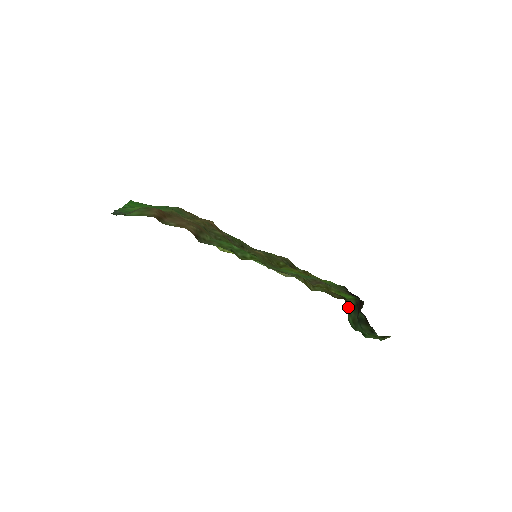
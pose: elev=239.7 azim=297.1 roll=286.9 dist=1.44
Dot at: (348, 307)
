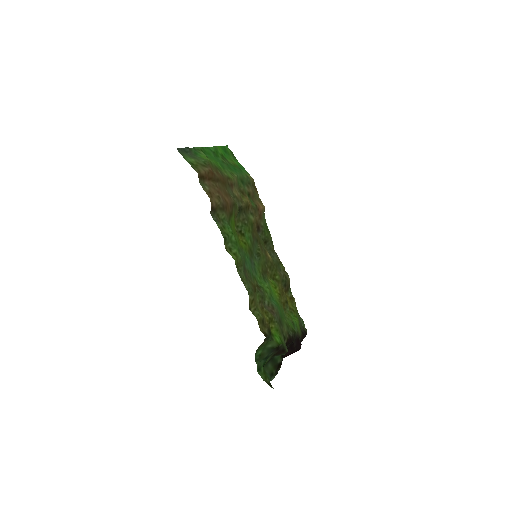
Dot at: (267, 344)
